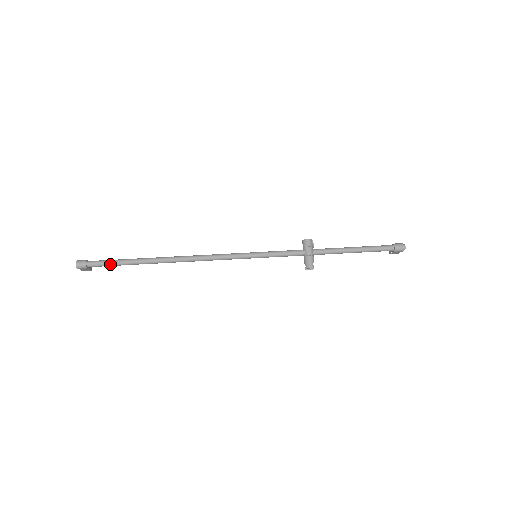
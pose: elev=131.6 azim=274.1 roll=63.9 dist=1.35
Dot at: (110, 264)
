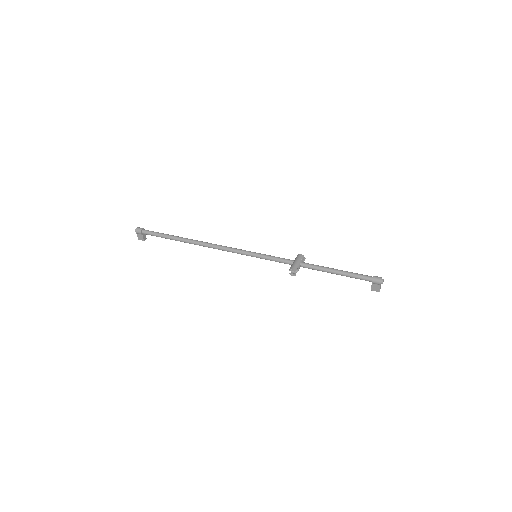
Dot at: (156, 234)
